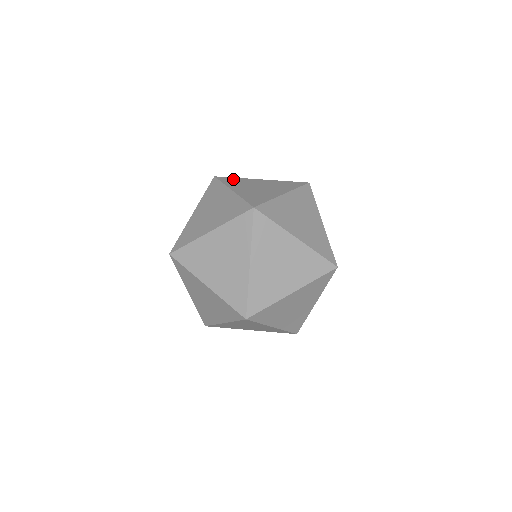
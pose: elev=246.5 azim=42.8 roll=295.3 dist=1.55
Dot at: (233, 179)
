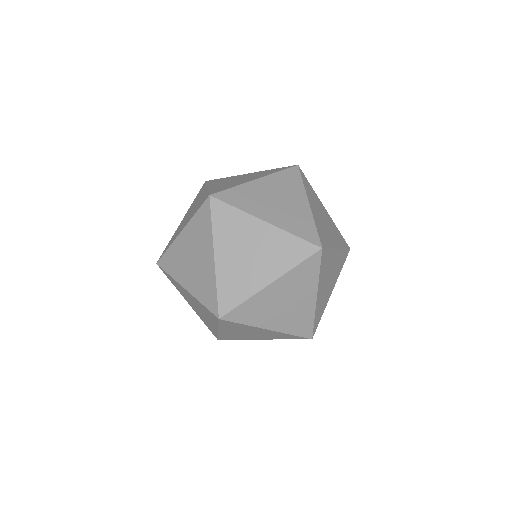
Dot at: (310, 185)
